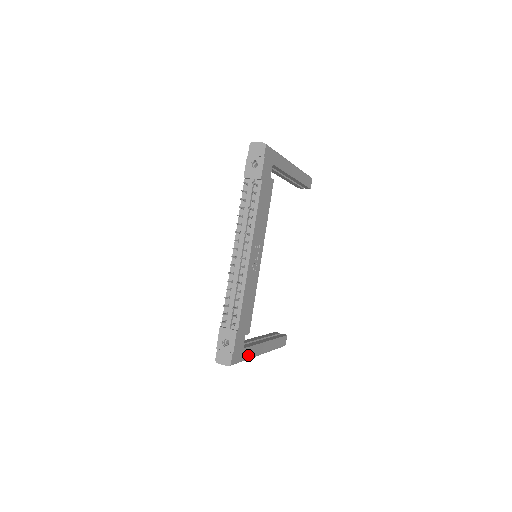
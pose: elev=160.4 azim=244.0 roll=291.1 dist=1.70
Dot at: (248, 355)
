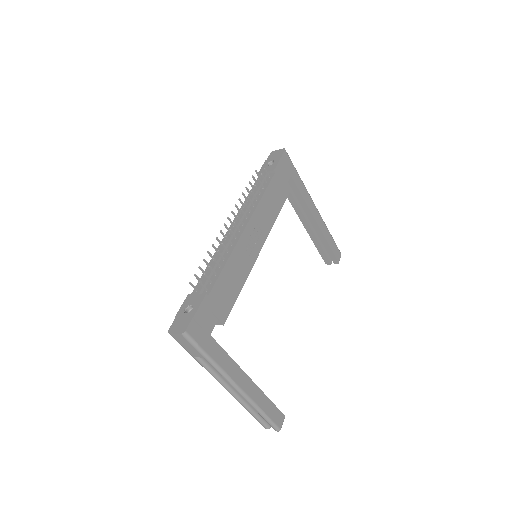
Dot at: (216, 357)
